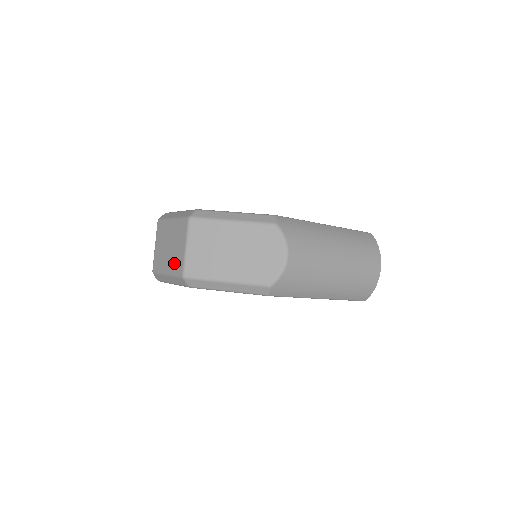
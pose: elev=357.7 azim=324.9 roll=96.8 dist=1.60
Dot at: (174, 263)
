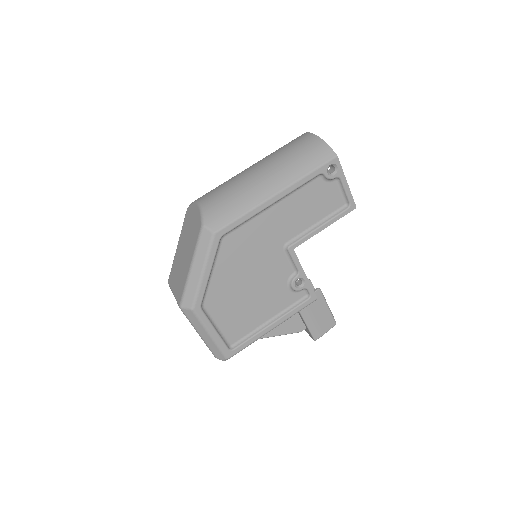
Dot at: occluded
